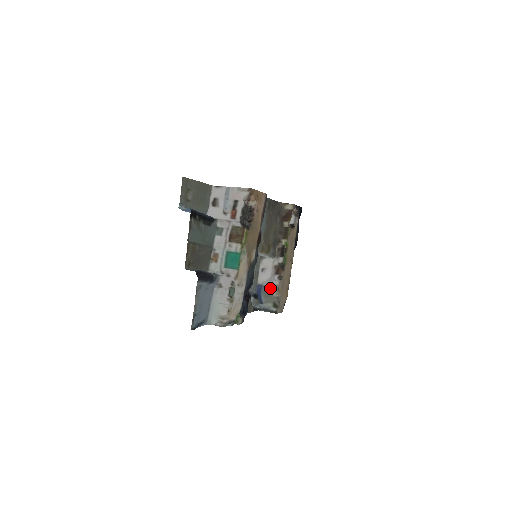
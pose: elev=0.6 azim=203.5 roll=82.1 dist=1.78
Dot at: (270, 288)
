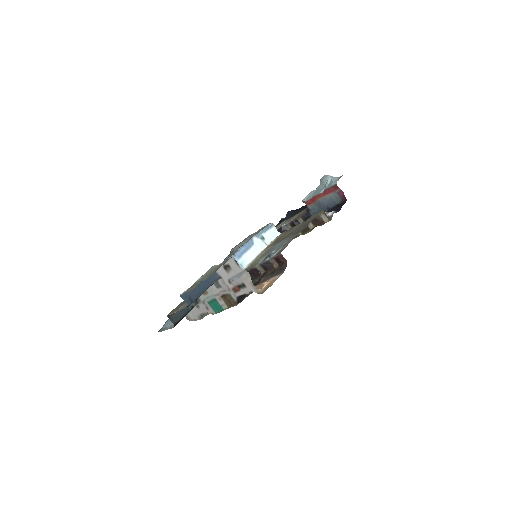
Dot at: occluded
